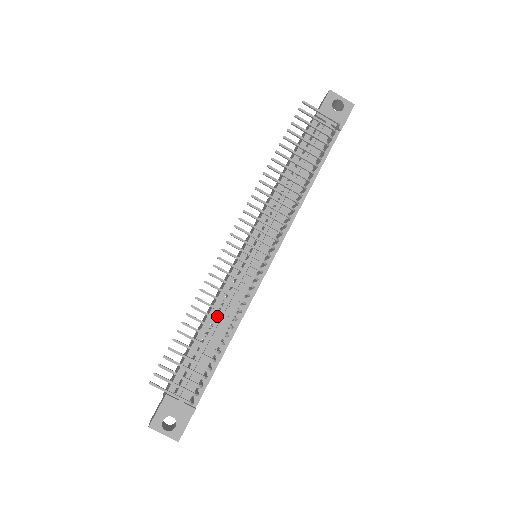
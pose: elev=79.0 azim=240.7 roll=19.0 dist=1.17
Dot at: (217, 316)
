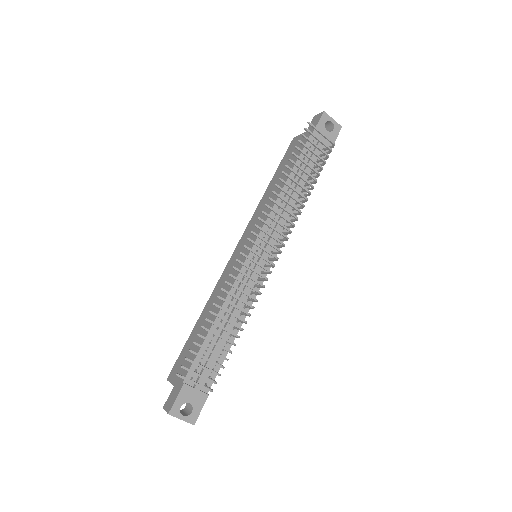
Dot at: occluded
